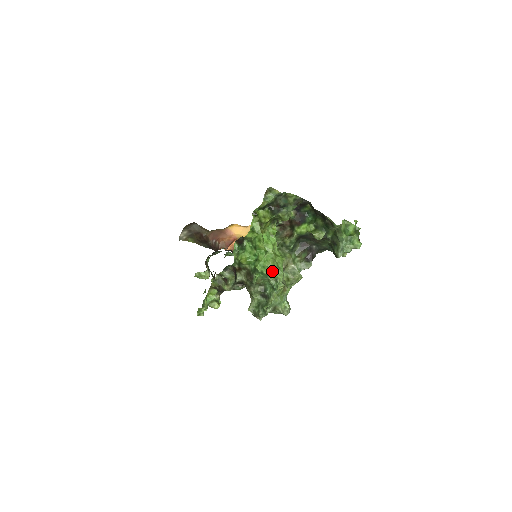
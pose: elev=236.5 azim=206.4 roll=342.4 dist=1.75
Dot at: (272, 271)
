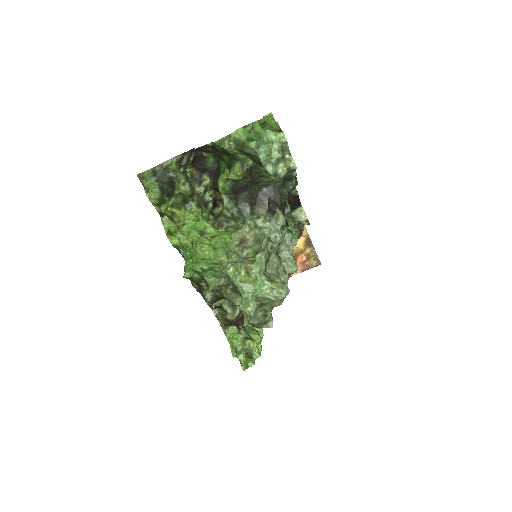
Dot at: (209, 259)
